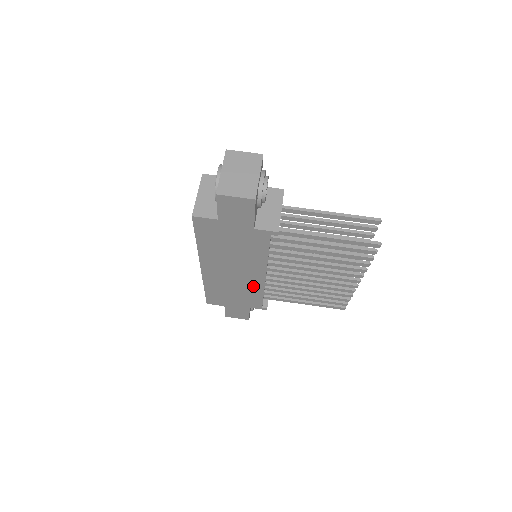
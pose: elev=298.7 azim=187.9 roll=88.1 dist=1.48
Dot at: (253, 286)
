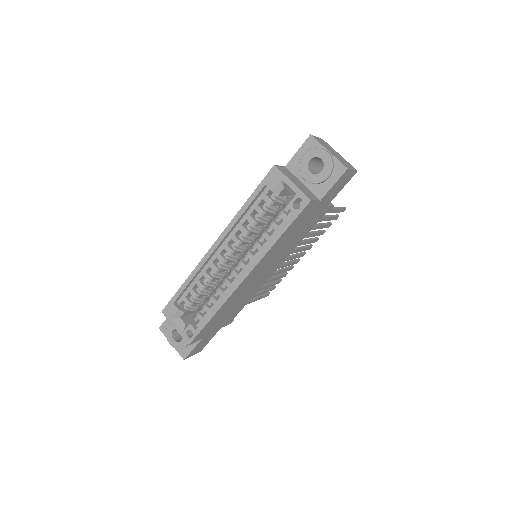
Dot at: (255, 289)
